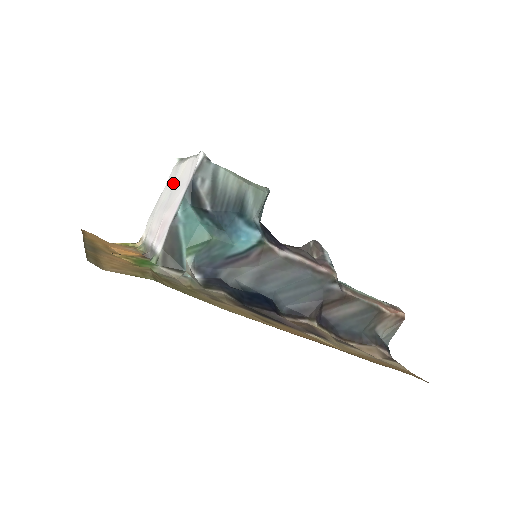
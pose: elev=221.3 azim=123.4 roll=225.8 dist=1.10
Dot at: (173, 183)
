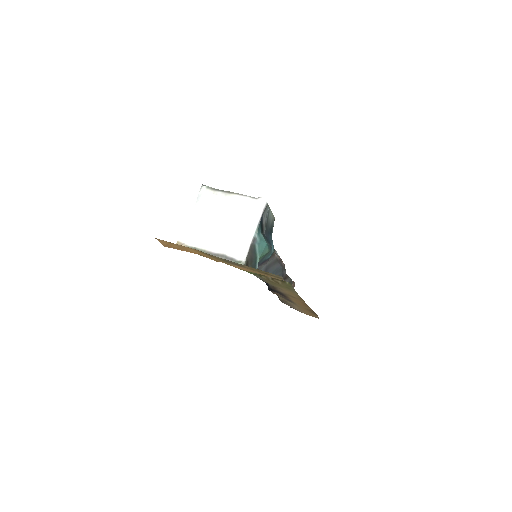
Dot at: (219, 208)
